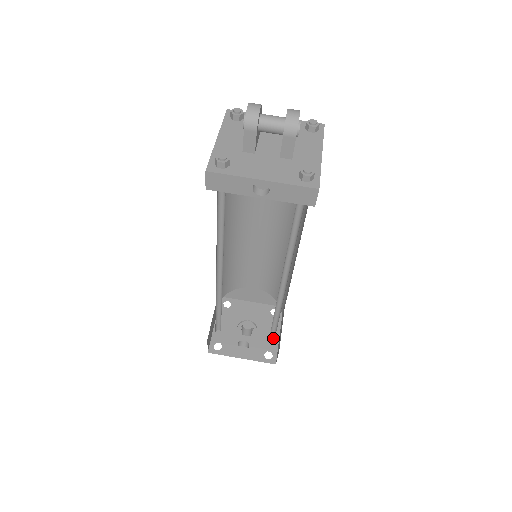
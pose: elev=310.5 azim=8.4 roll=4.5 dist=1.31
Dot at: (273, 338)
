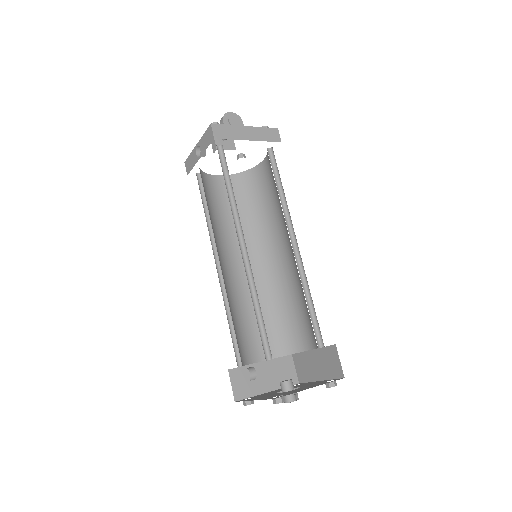
Dot at: occluded
